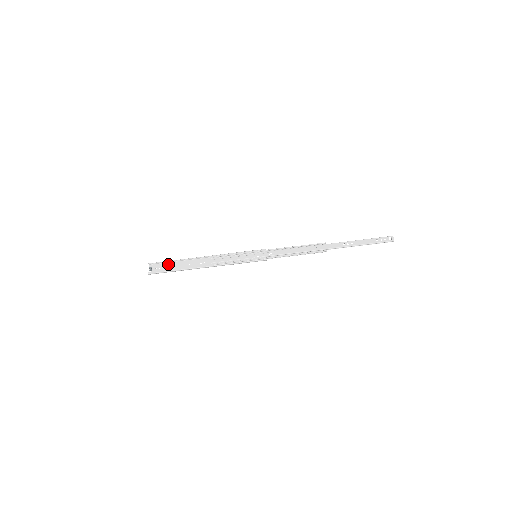
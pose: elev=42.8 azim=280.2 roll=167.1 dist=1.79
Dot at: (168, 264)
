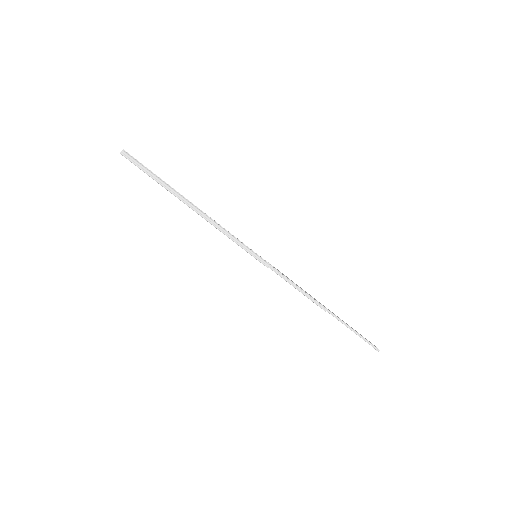
Dot at: occluded
